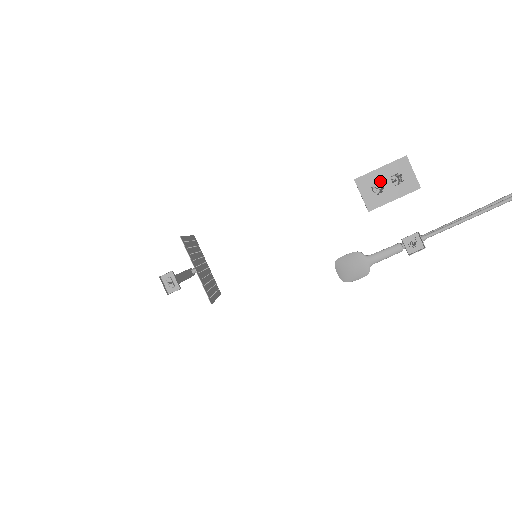
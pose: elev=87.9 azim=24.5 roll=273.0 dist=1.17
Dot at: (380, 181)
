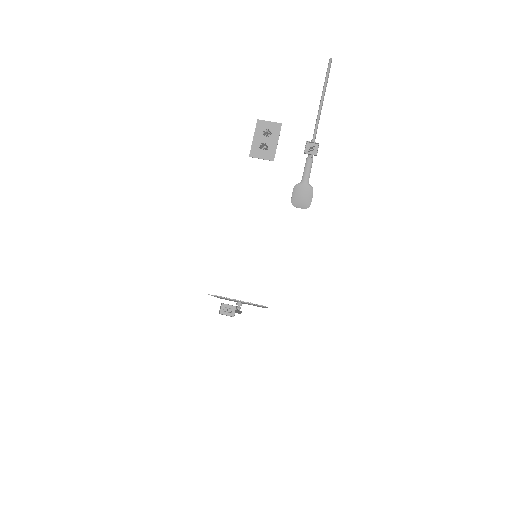
Dot at: (261, 143)
